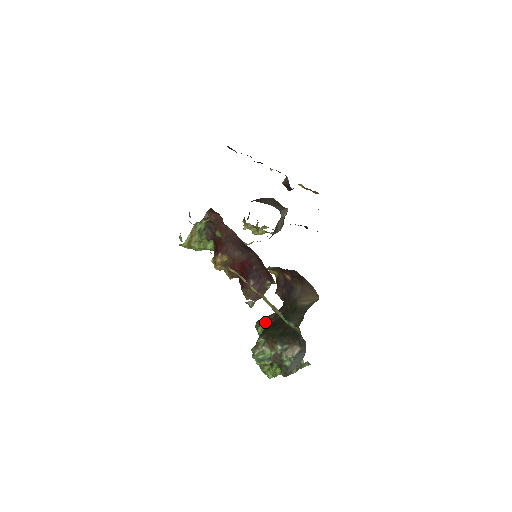
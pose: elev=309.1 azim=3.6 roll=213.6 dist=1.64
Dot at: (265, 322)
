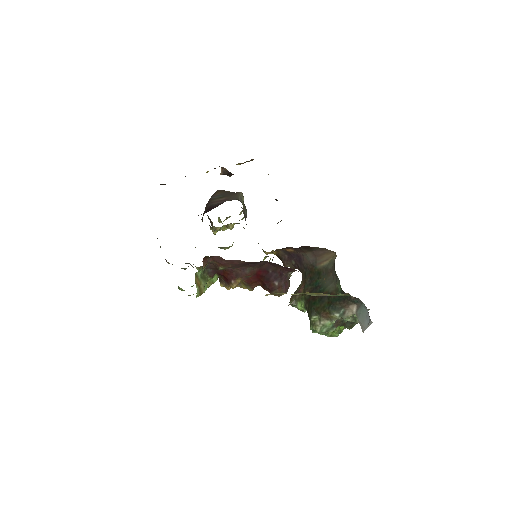
Dot at: (300, 298)
